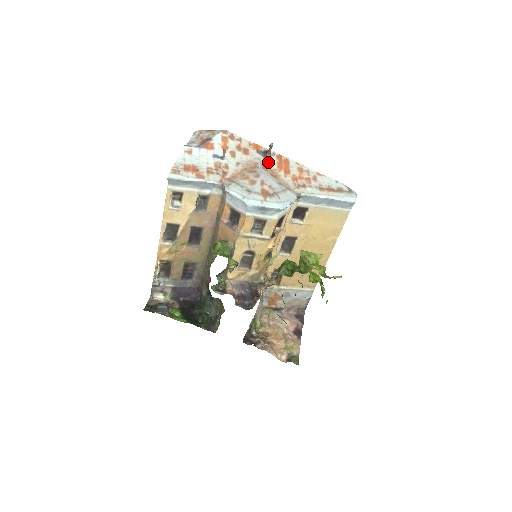
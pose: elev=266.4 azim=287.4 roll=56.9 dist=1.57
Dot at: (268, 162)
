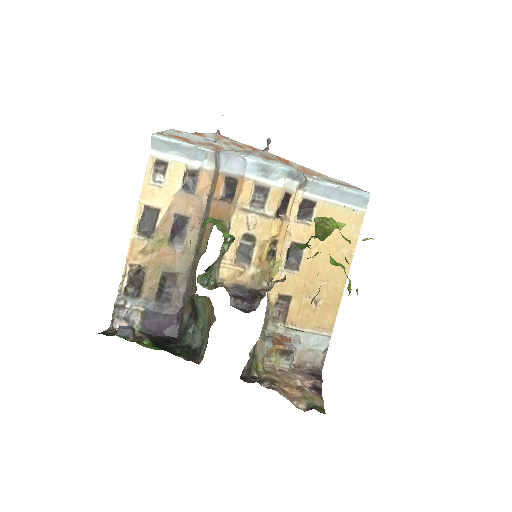
Dot at: occluded
